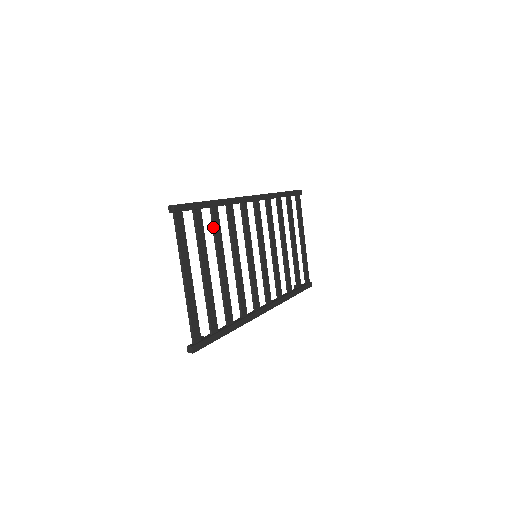
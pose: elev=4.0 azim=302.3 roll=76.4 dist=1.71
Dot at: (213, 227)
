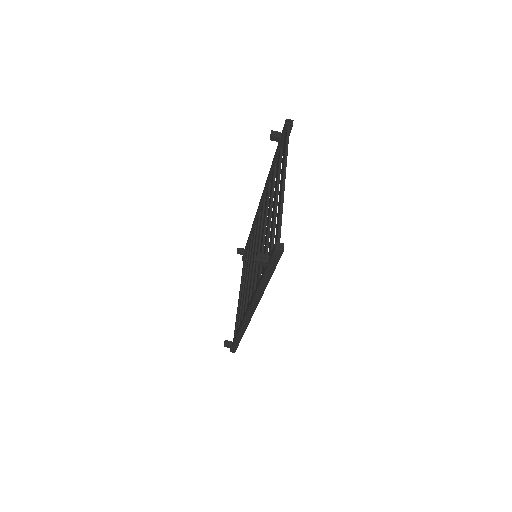
Dot at: (274, 182)
